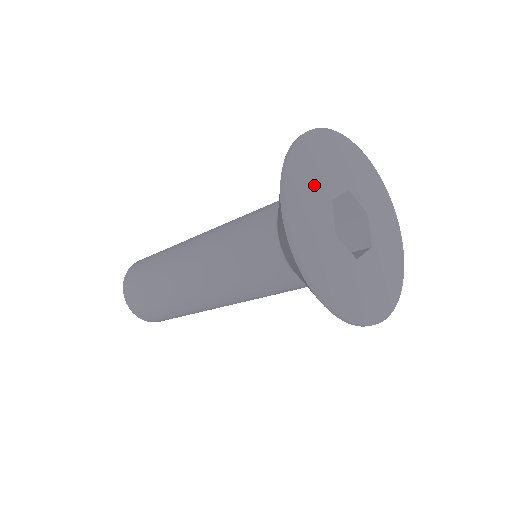
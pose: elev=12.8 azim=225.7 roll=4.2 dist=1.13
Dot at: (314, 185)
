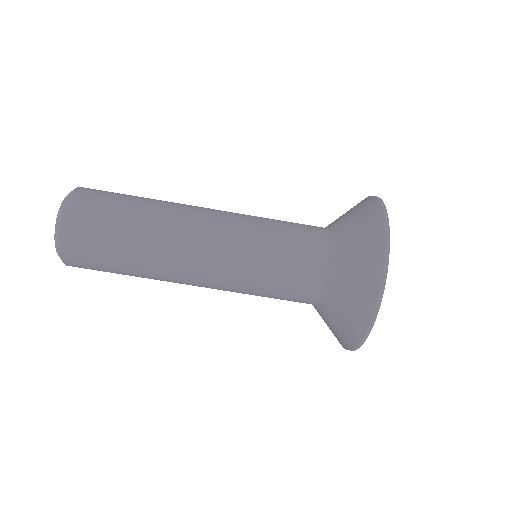
Dot at: occluded
